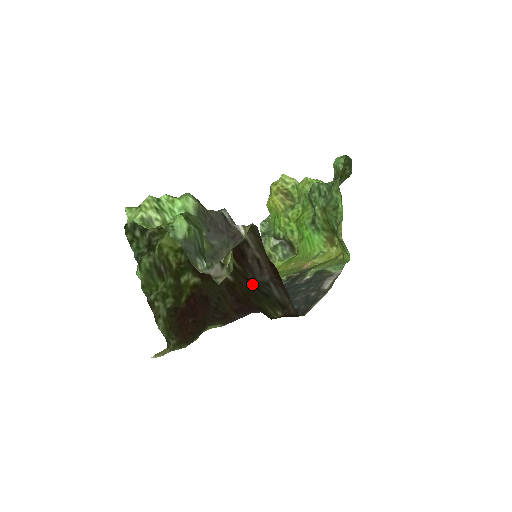
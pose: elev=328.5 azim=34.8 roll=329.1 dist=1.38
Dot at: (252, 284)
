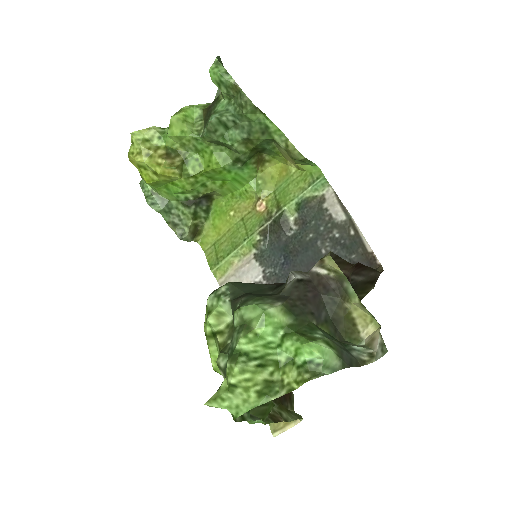
Dot at: occluded
